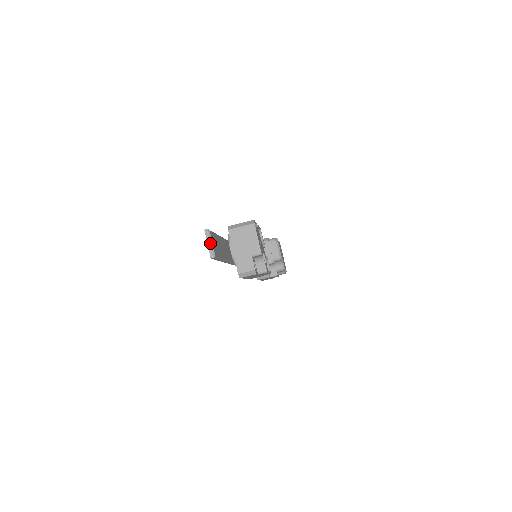
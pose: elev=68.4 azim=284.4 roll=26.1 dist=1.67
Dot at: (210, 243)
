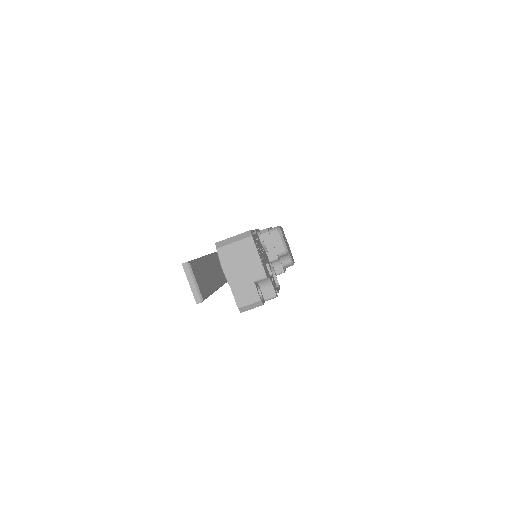
Dot at: (193, 282)
